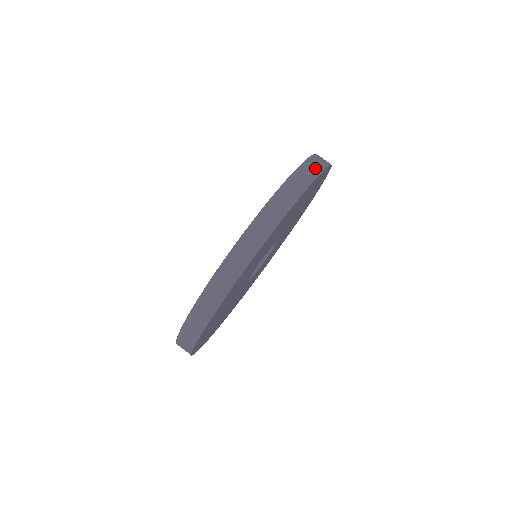
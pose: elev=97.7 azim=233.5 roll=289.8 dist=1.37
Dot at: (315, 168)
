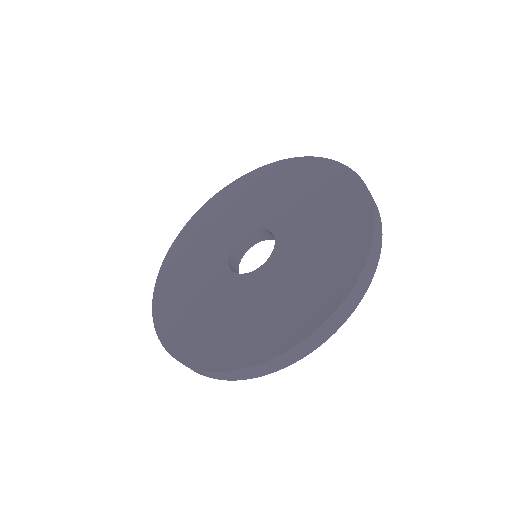
Dot at: (242, 376)
